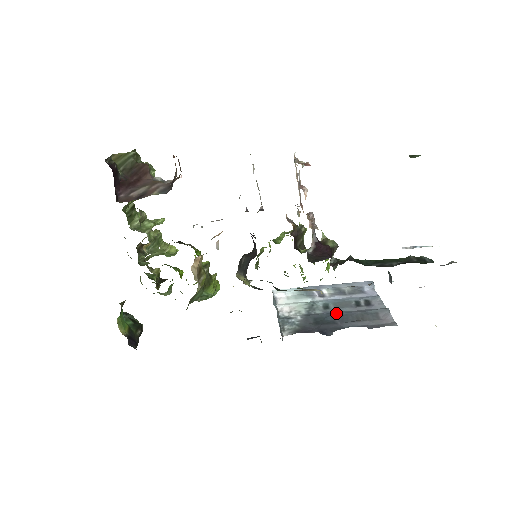
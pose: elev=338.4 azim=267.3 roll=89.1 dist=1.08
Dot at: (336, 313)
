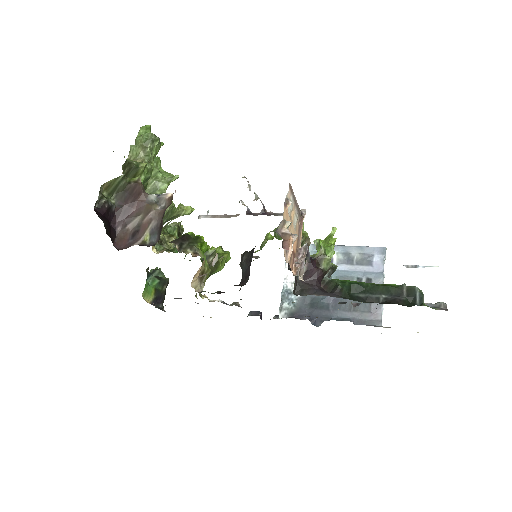
Dot at: occluded
